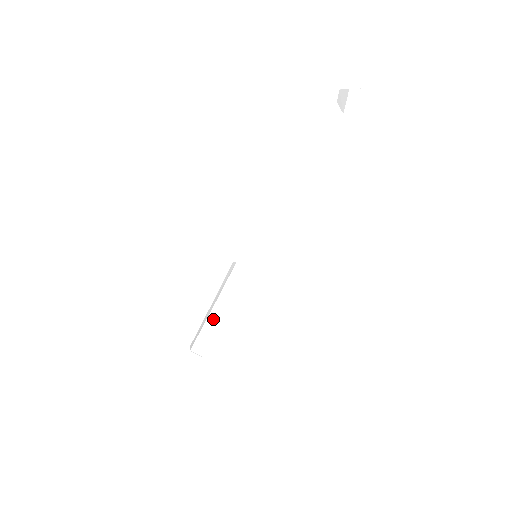
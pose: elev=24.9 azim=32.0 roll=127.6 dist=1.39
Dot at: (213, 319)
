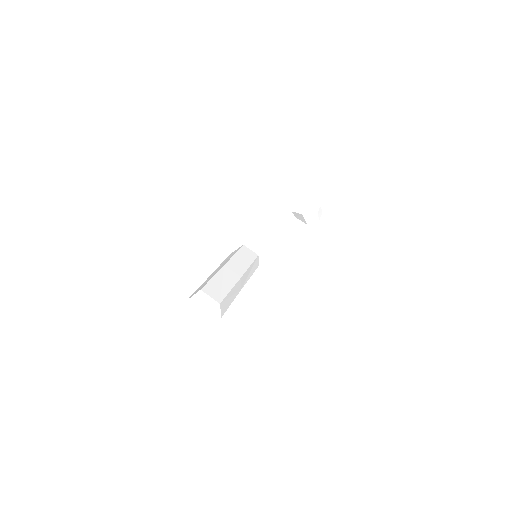
Dot at: (226, 274)
